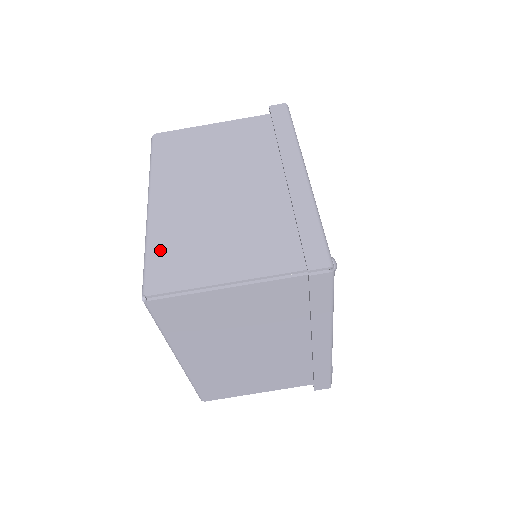
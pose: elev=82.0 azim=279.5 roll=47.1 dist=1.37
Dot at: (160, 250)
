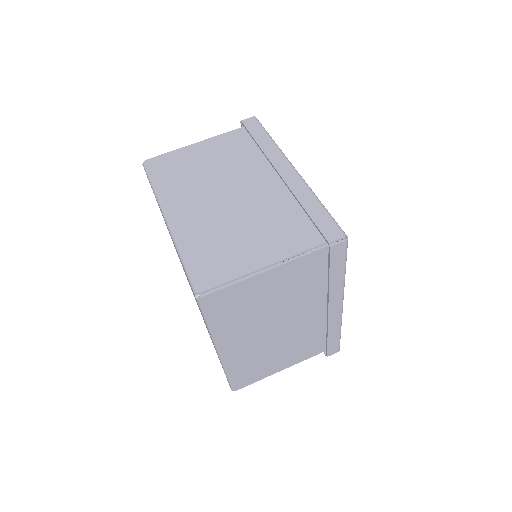
Dot at: occluded
